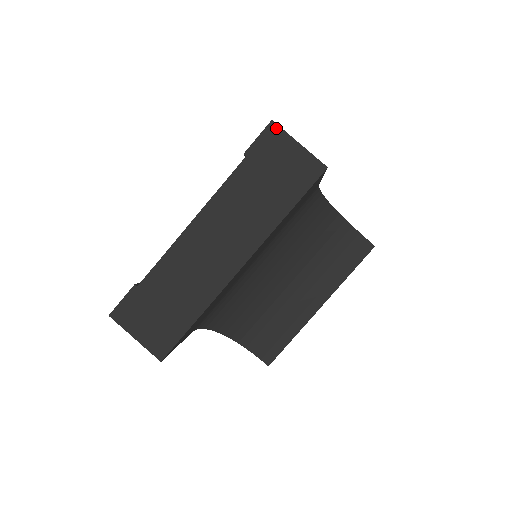
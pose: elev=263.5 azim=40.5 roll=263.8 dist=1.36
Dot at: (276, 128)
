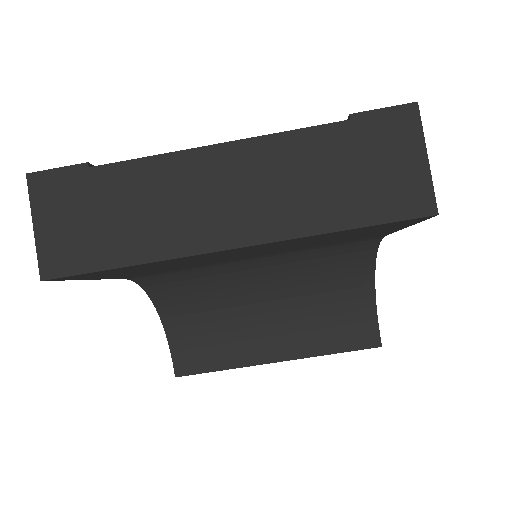
Dot at: (415, 115)
